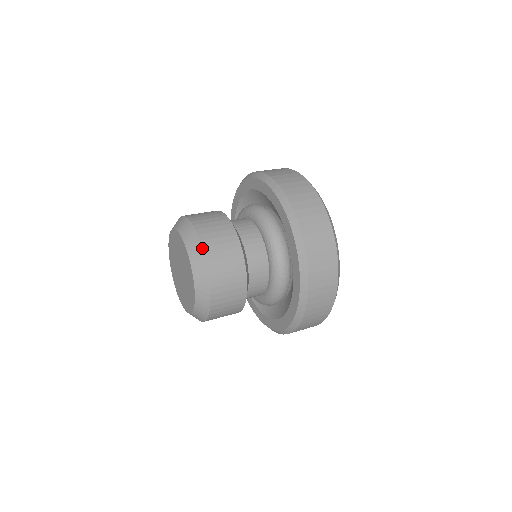
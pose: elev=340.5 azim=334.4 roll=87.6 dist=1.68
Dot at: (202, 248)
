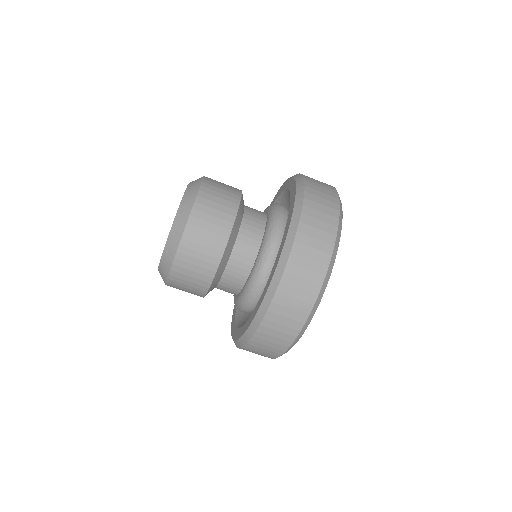
Dot at: (192, 209)
